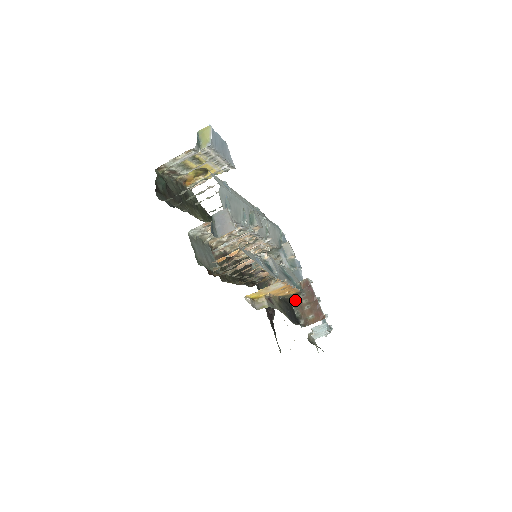
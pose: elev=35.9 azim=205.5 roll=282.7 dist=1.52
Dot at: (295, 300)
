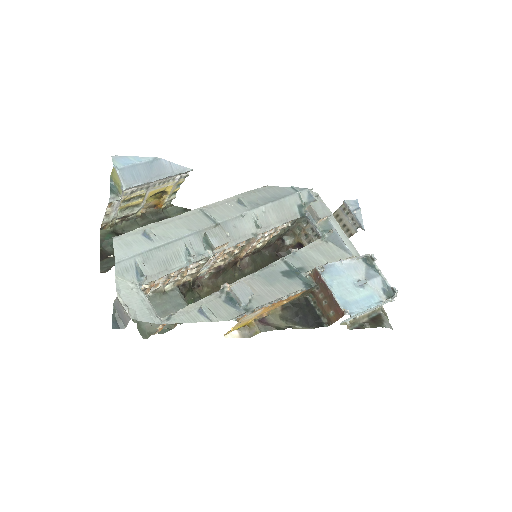
Dot at: (312, 295)
